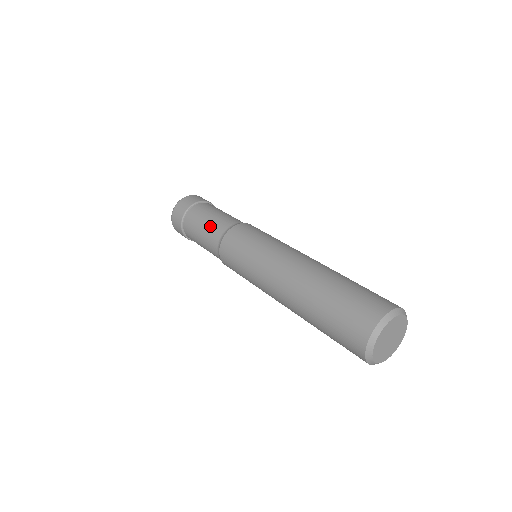
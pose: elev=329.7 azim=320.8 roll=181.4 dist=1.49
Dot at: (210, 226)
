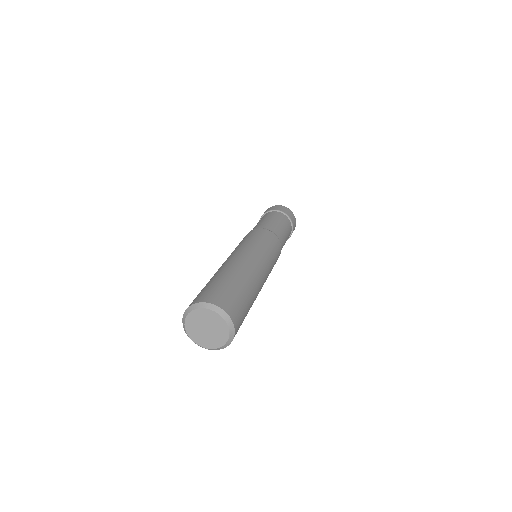
Dot at: occluded
